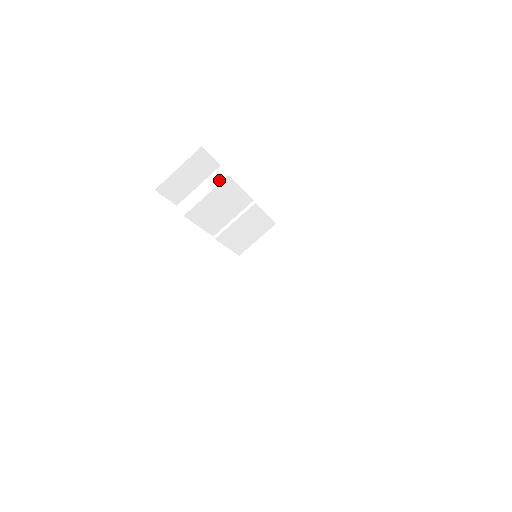
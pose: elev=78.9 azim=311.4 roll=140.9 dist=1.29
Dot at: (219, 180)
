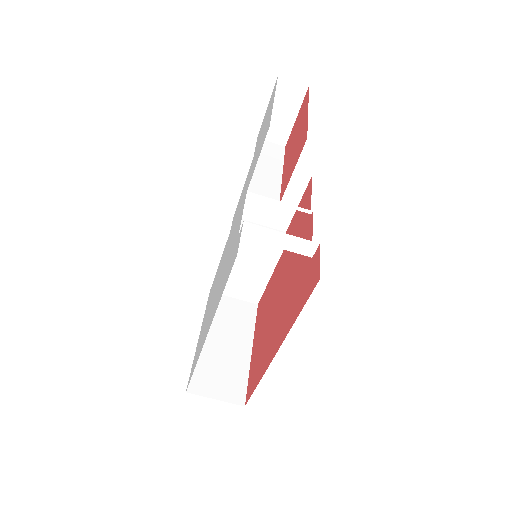
Dot at: (302, 252)
